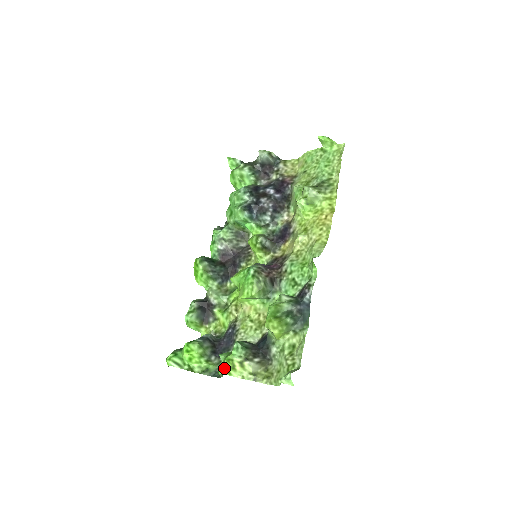
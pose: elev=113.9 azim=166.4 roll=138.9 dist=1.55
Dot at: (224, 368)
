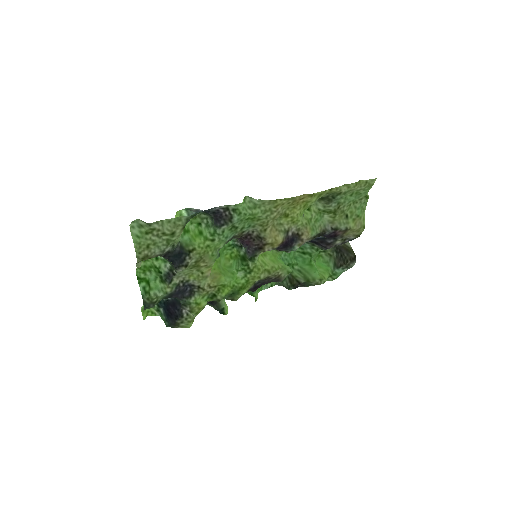
Dot at: (140, 268)
